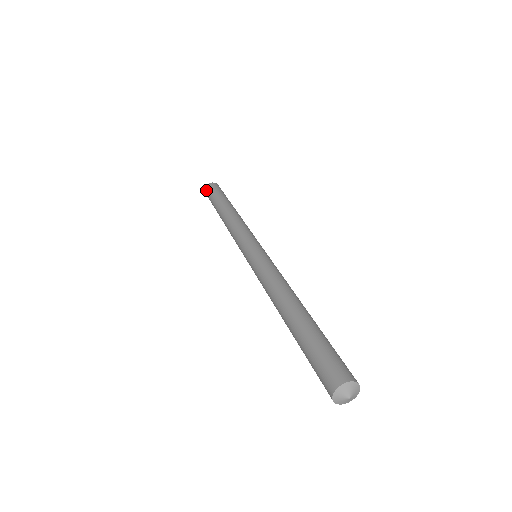
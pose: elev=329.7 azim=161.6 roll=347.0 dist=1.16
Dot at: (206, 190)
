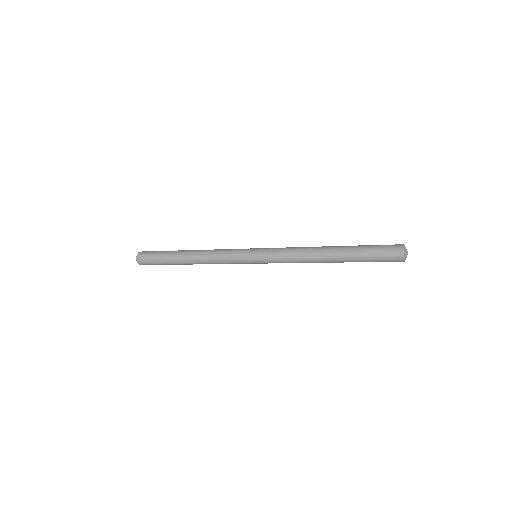
Dot at: (141, 255)
